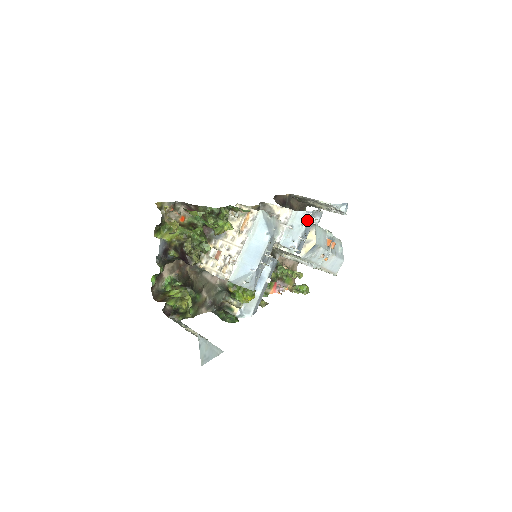
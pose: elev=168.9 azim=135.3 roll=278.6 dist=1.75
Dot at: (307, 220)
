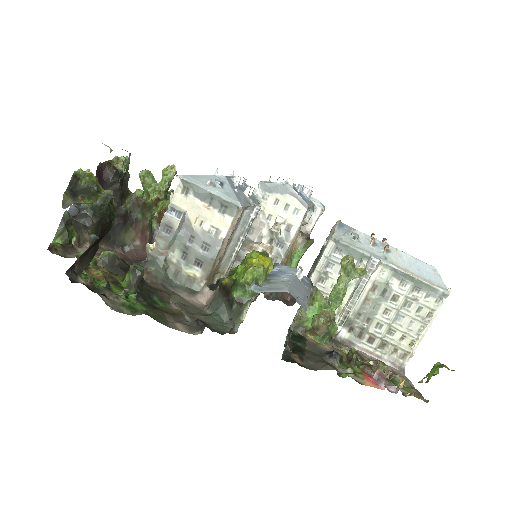
Dot at: occluded
